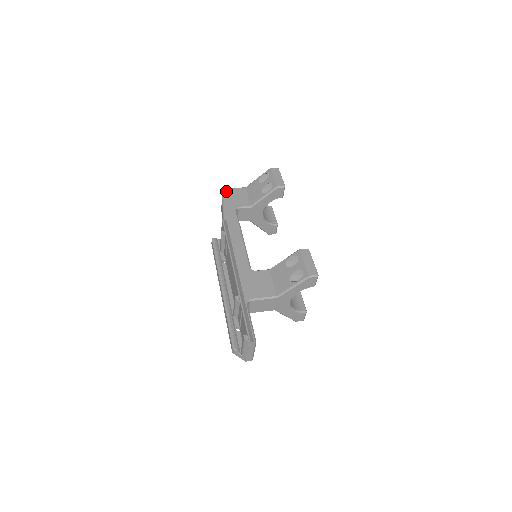
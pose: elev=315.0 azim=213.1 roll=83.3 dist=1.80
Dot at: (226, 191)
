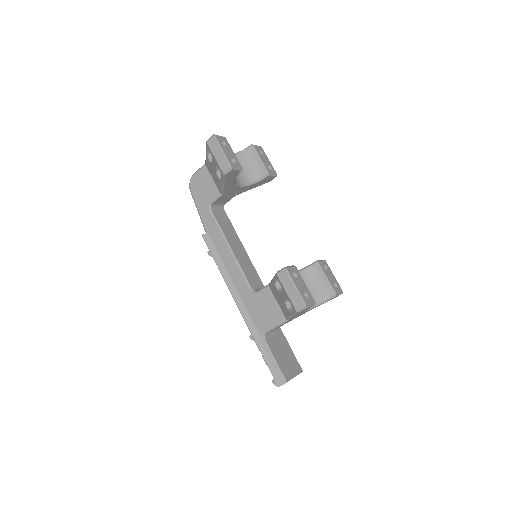
Dot at: (190, 184)
